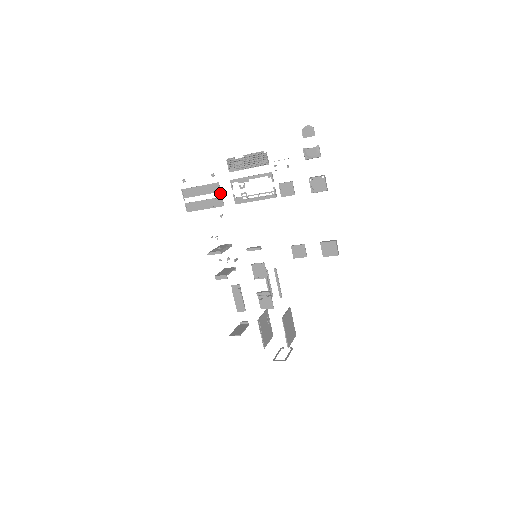
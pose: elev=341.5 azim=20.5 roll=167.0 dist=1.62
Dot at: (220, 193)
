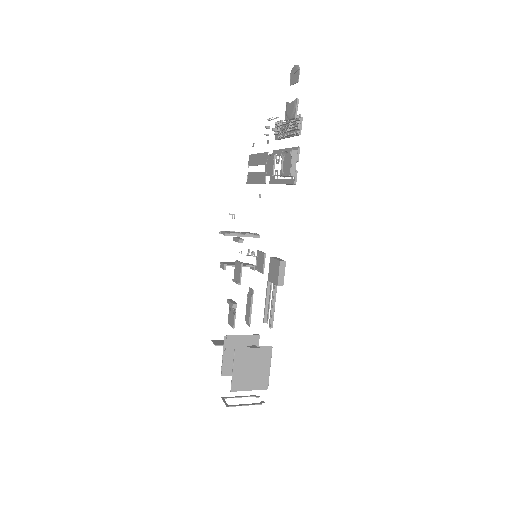
Dot at: occluded
